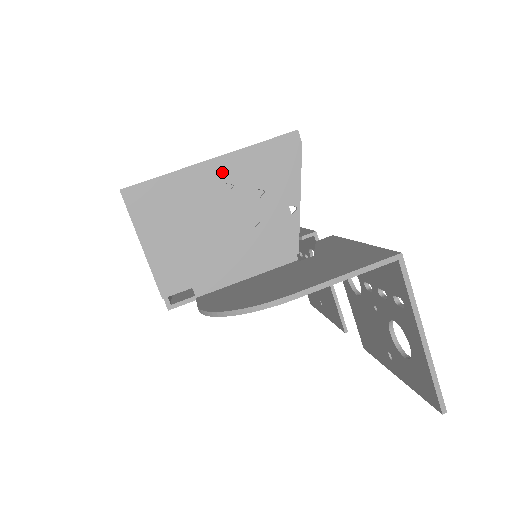
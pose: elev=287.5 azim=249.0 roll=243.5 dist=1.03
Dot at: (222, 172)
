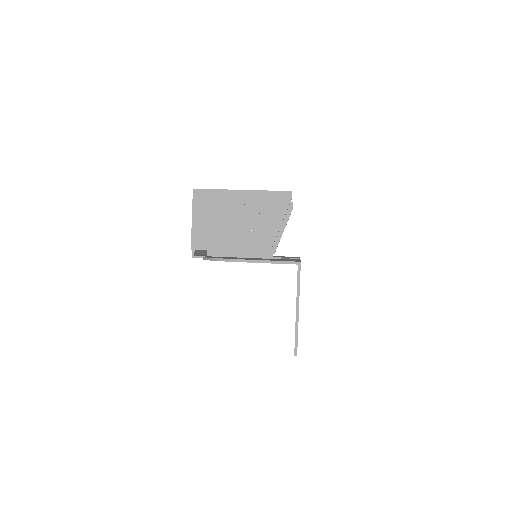
Dot at: (245, 198)
